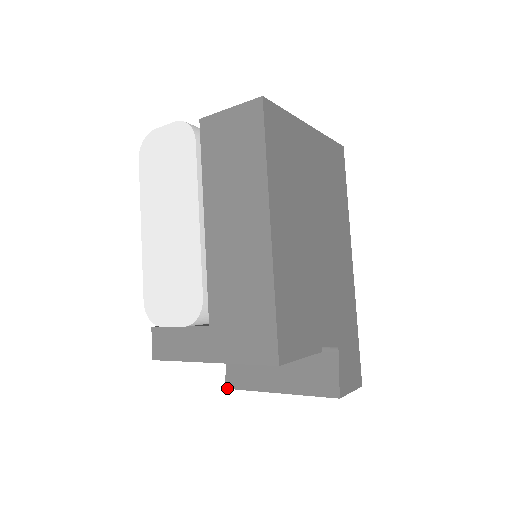
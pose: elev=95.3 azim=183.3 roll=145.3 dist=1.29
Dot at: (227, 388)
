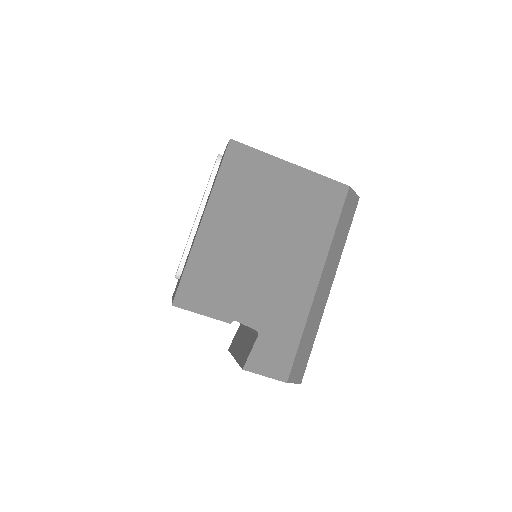
Dot at: (228, 350)
